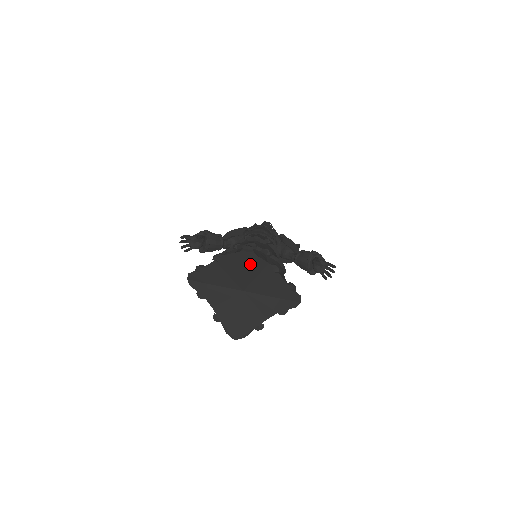
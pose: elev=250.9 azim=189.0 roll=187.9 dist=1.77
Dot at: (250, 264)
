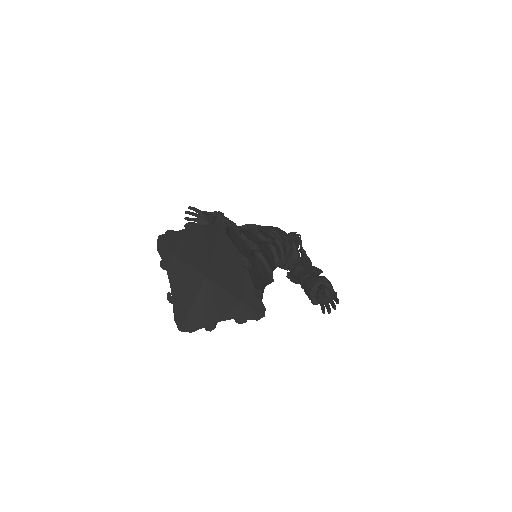
Dot at: (219, 245)
